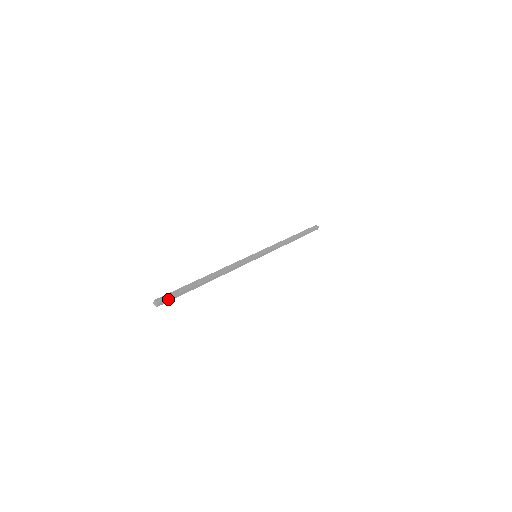
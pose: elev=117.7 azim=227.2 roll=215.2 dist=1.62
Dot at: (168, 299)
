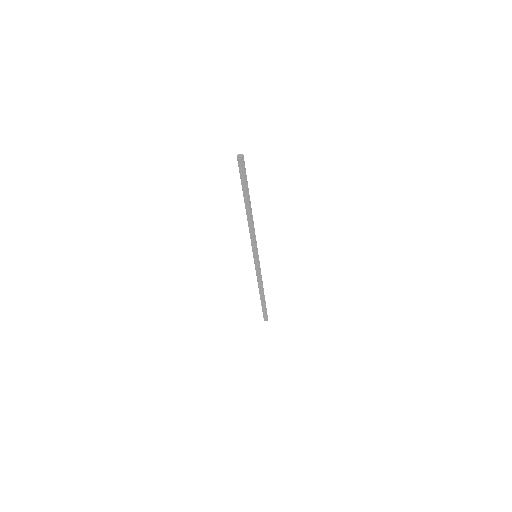
Dot at: (244, 164)
